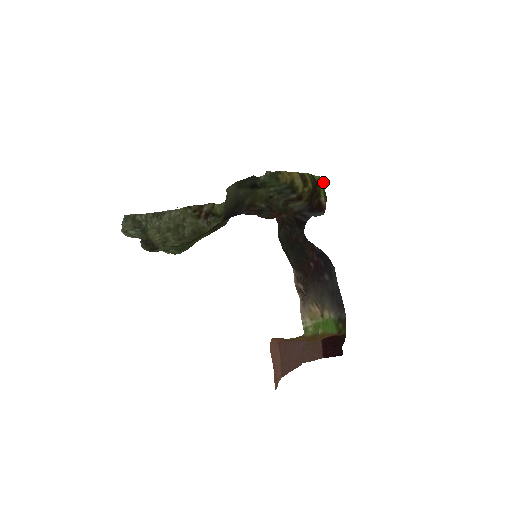
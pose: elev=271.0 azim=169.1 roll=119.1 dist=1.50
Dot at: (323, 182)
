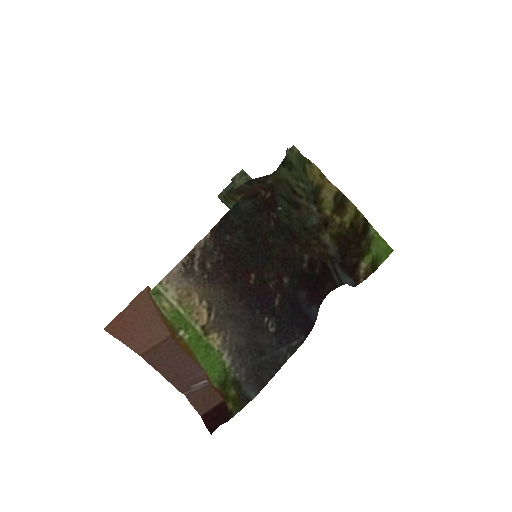
Dot at: (388, 255)
